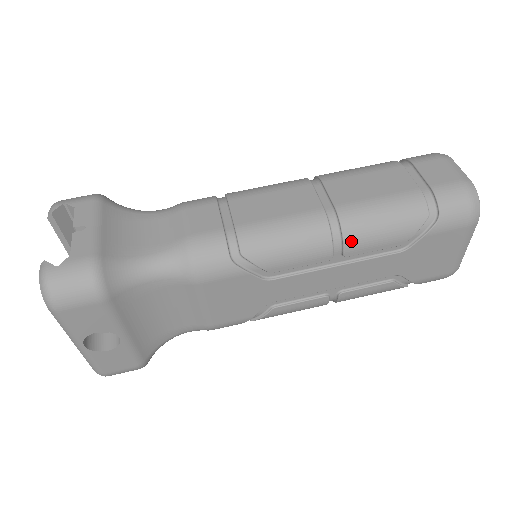
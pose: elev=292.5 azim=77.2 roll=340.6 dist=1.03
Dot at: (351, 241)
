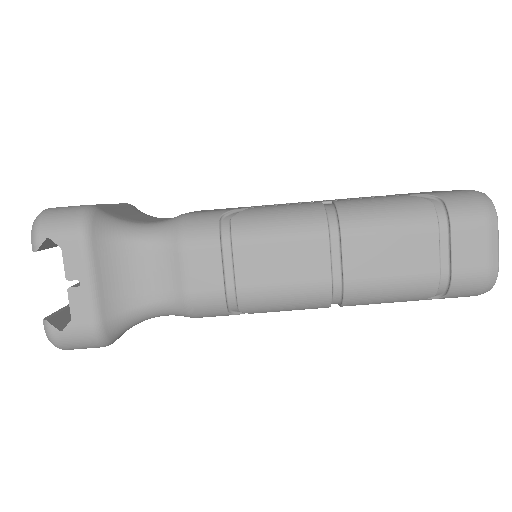
Dot at: (349, 305)
